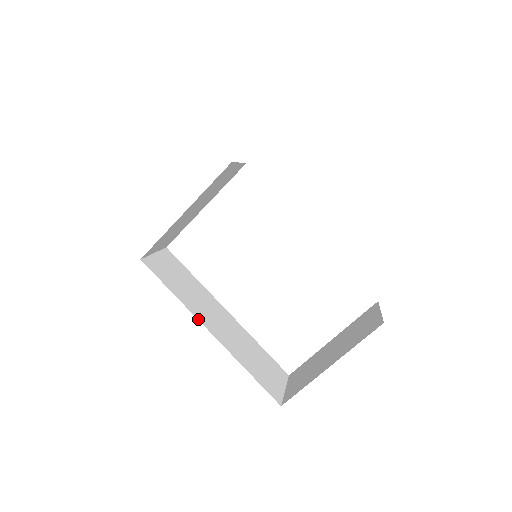
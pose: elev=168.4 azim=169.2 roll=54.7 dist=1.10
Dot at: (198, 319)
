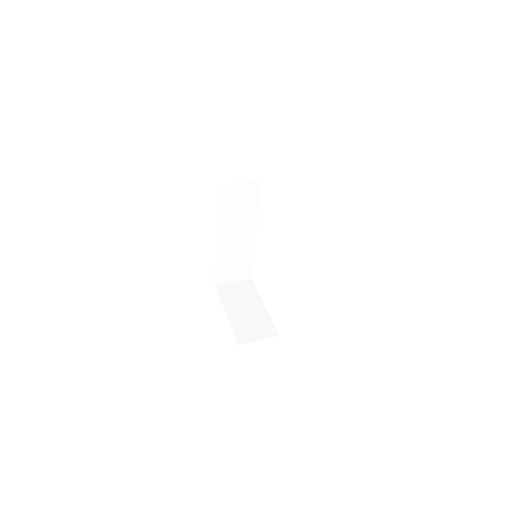
Dot at: (217, 230)
